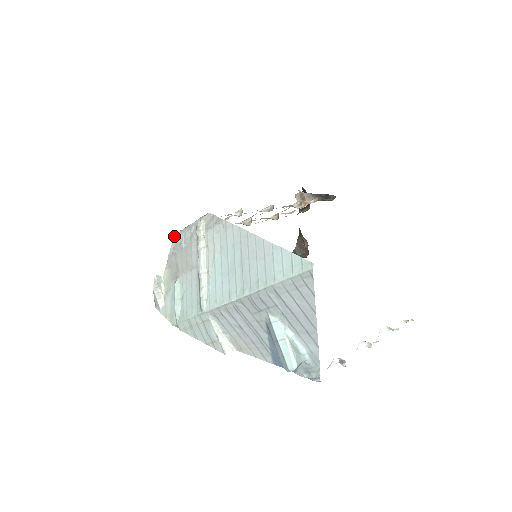
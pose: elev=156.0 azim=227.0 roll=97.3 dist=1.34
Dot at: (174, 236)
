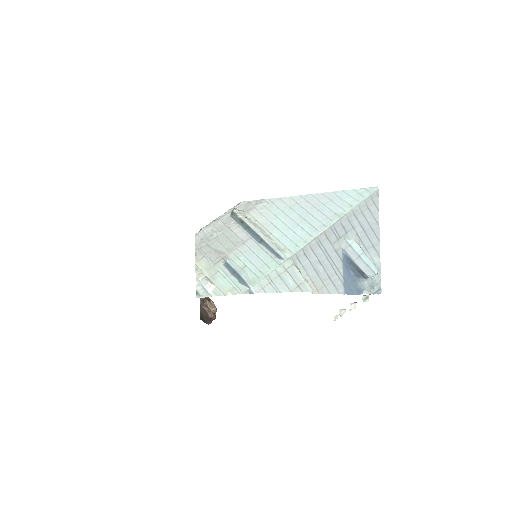
Dot at: (195, 234)
